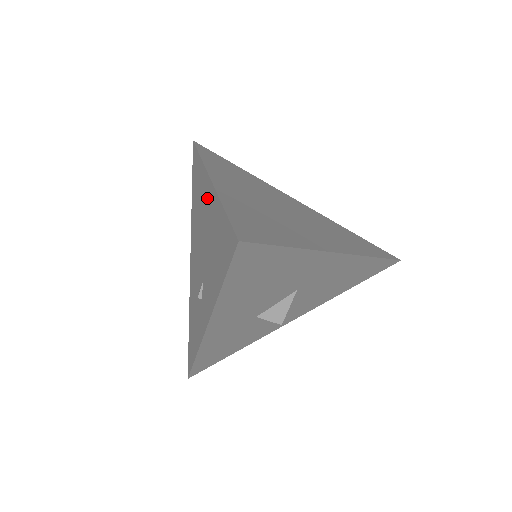
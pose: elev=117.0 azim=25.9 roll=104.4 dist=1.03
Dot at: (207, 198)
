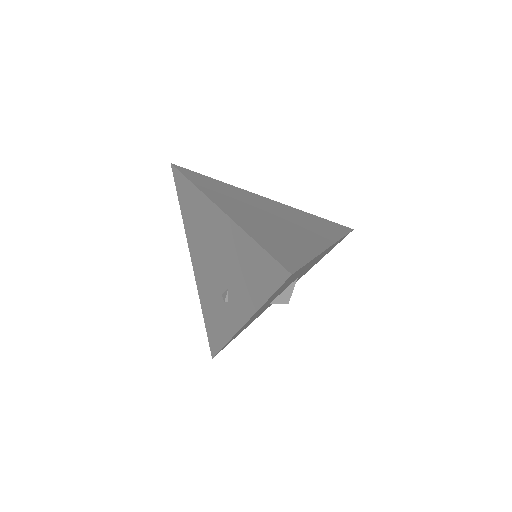
Dot at: (220, 225)
